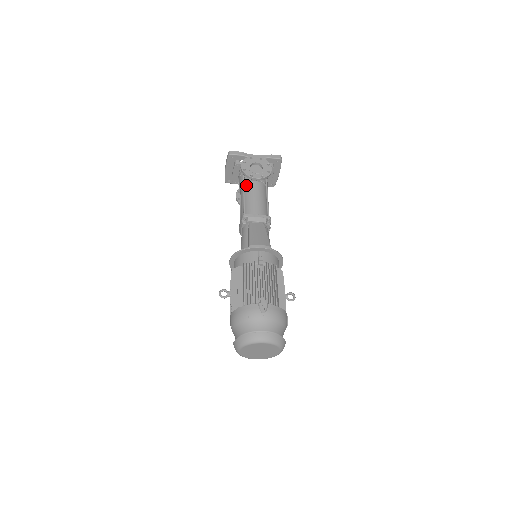
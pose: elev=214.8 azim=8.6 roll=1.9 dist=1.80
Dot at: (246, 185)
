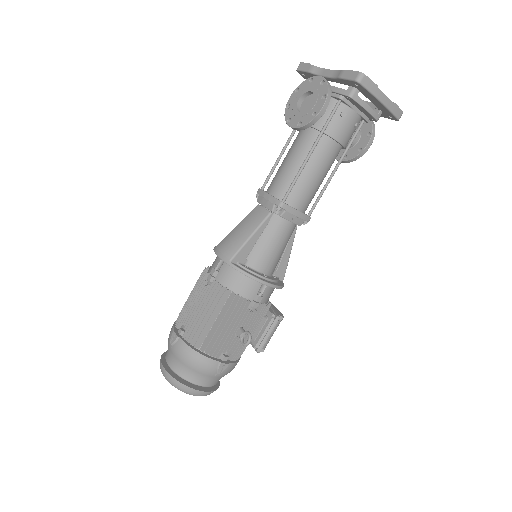
Dot at: (299, 131)
